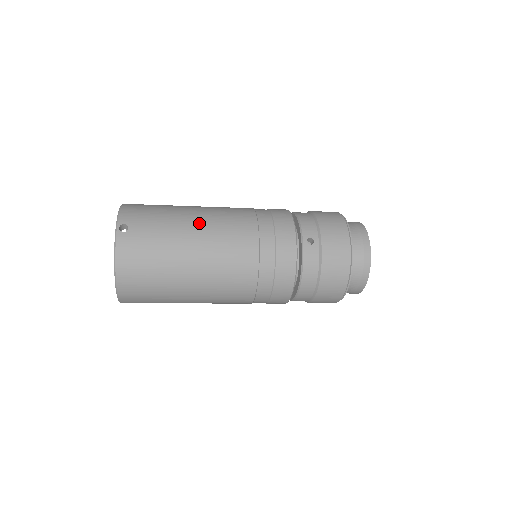
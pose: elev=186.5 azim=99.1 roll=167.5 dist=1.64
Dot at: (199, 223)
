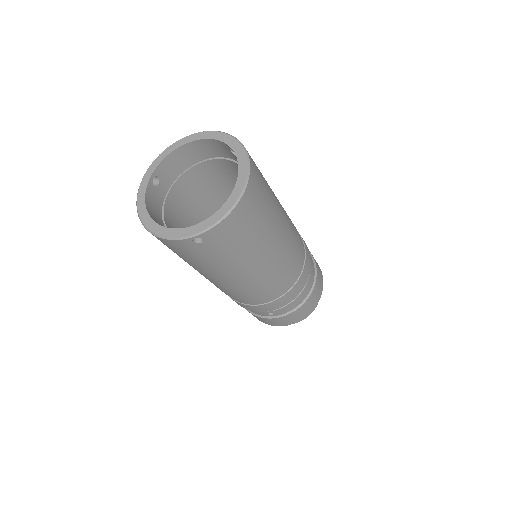
Dot at: occluded
